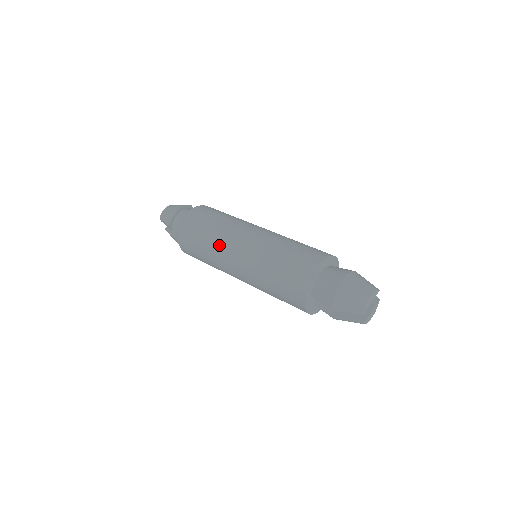
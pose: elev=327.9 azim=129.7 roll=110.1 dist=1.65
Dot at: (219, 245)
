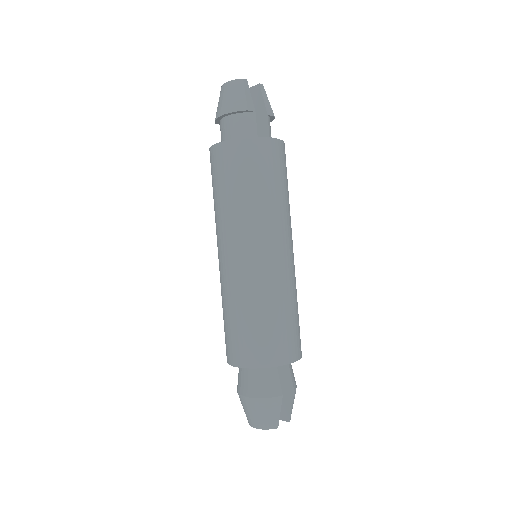
Dot at: occluded
